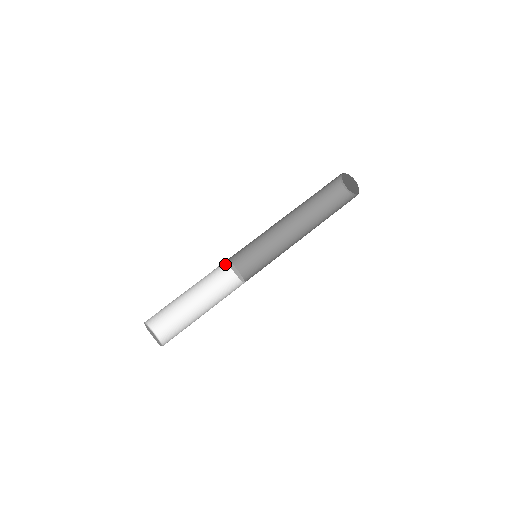
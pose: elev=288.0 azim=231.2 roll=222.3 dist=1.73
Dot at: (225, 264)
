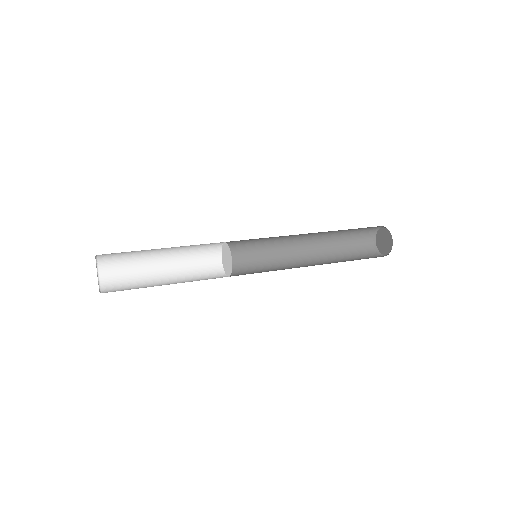
Dot at: (219, 265)
